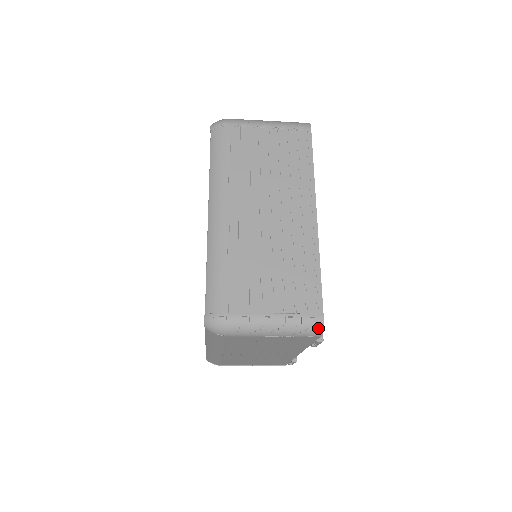
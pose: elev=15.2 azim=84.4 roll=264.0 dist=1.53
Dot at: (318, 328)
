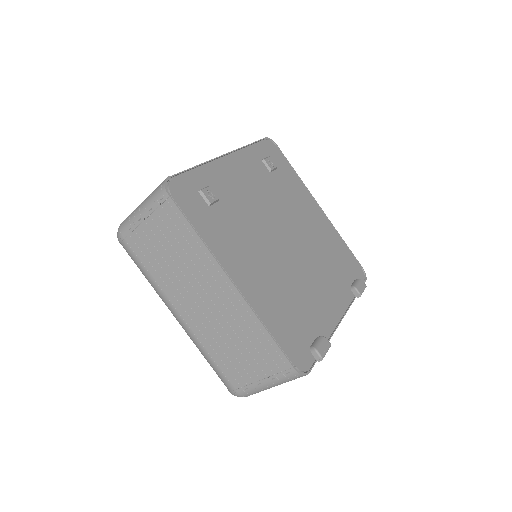
Dot at: (299, 376)
